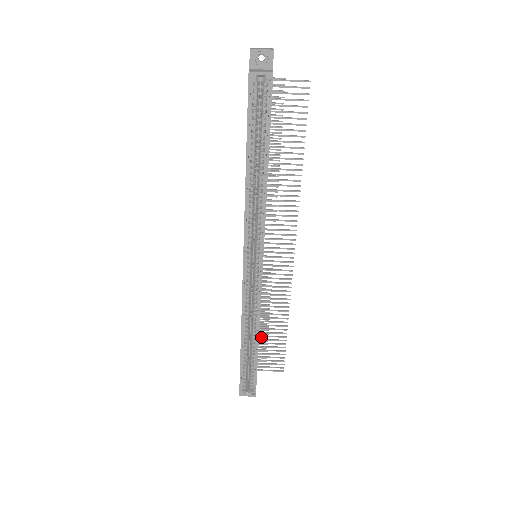
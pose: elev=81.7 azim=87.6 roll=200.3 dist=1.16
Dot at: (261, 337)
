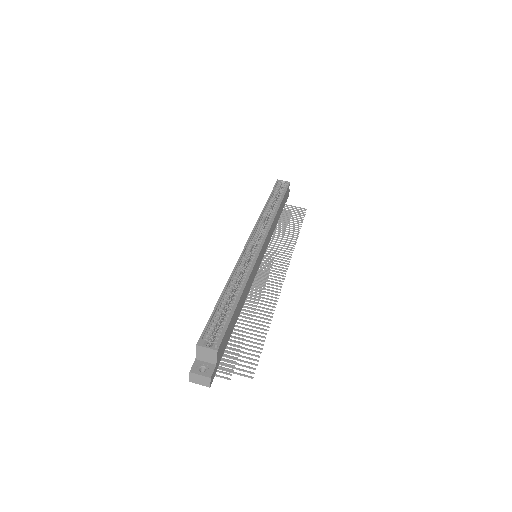
Dot at: (234, 344)
